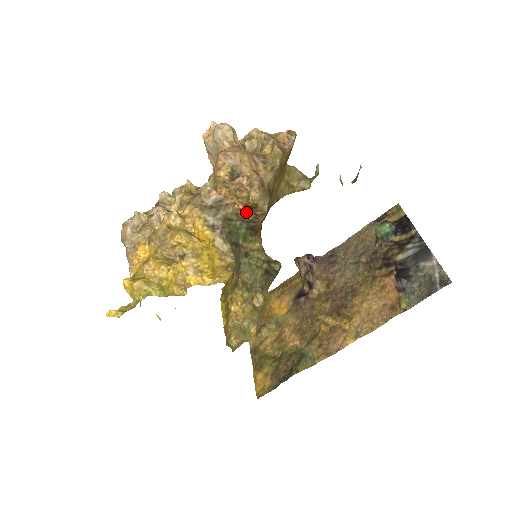
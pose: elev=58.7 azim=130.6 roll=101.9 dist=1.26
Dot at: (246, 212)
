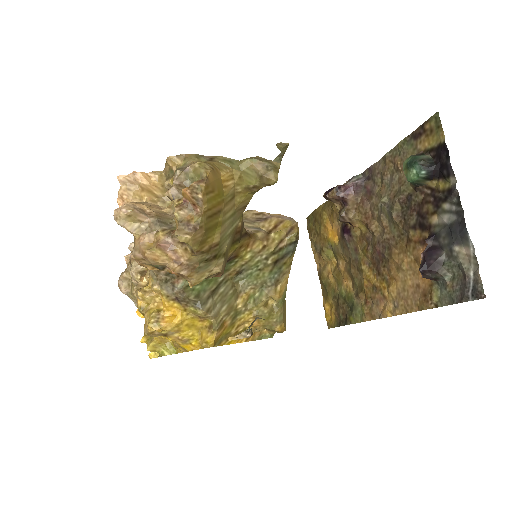
Dot at: occluded
